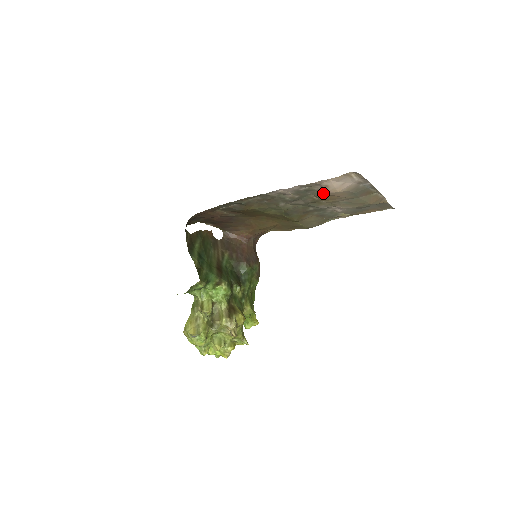
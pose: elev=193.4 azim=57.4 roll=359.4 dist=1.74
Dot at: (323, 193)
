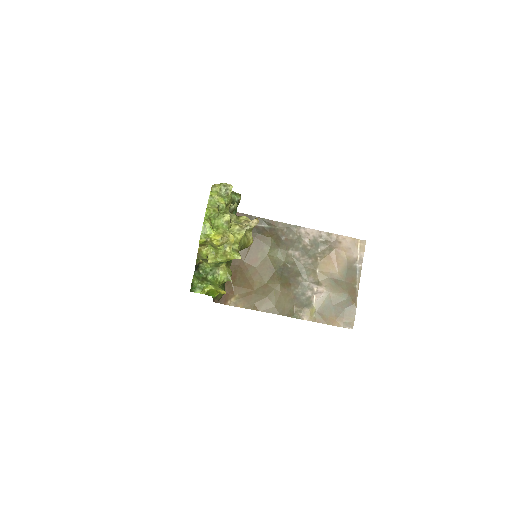
Dot at: (333, 249)
